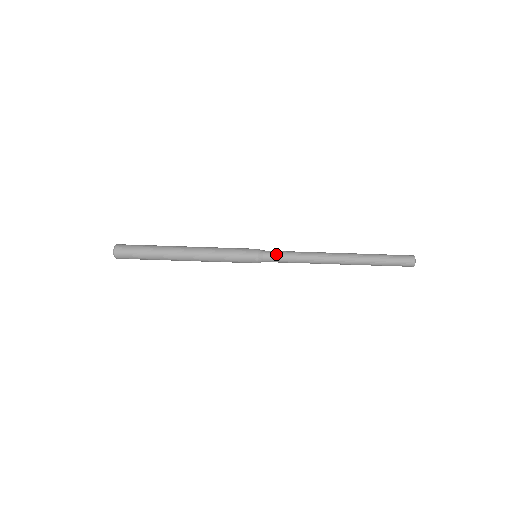
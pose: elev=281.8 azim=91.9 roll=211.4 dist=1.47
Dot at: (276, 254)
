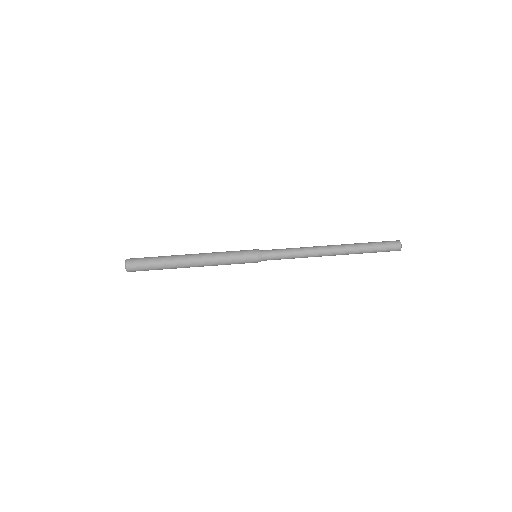
Dot at: (274, 254)
